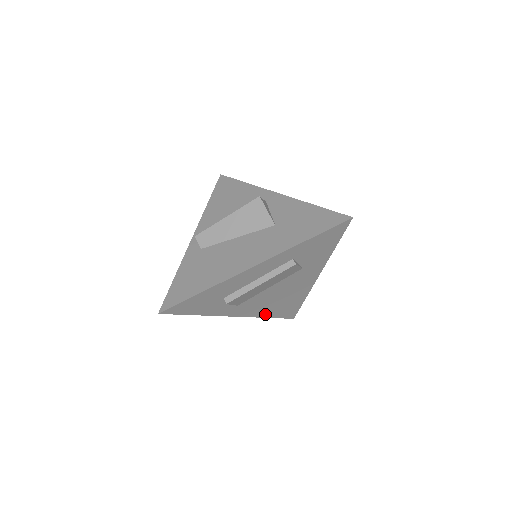
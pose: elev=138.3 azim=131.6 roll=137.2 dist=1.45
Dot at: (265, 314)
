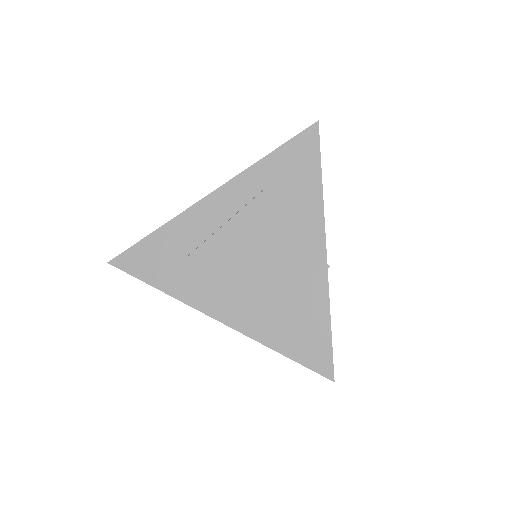
Dot at: (268, 337)
